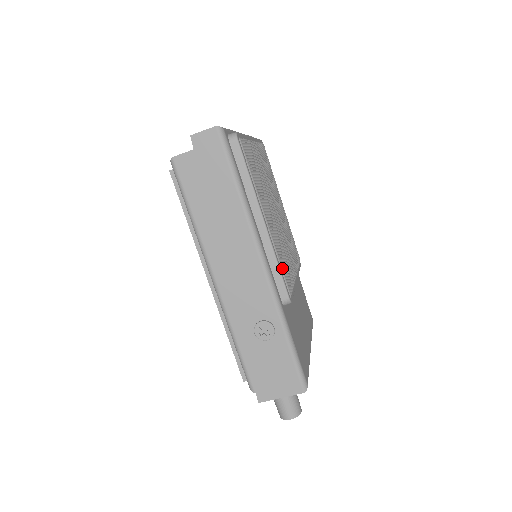
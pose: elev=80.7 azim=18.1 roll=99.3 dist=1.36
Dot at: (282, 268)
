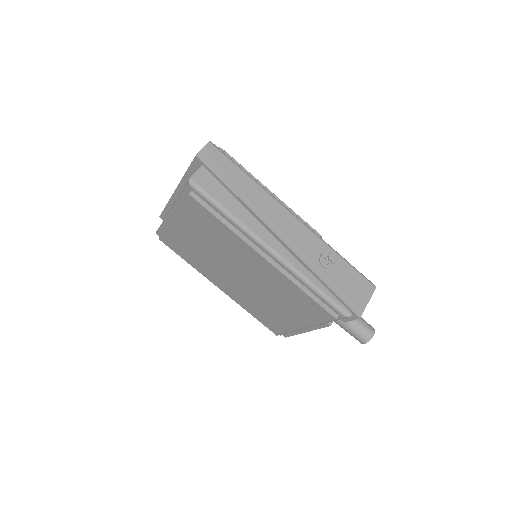
Dot at: occluded
